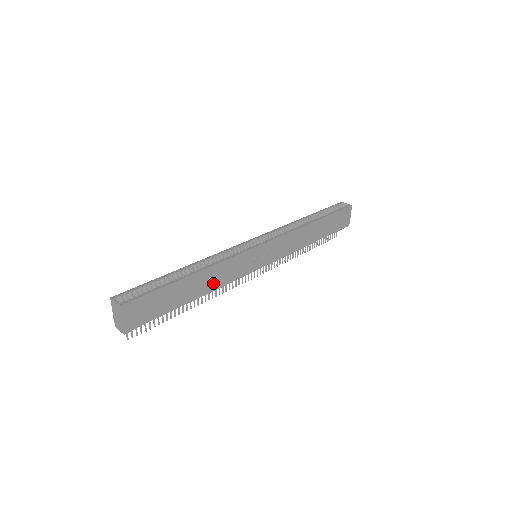
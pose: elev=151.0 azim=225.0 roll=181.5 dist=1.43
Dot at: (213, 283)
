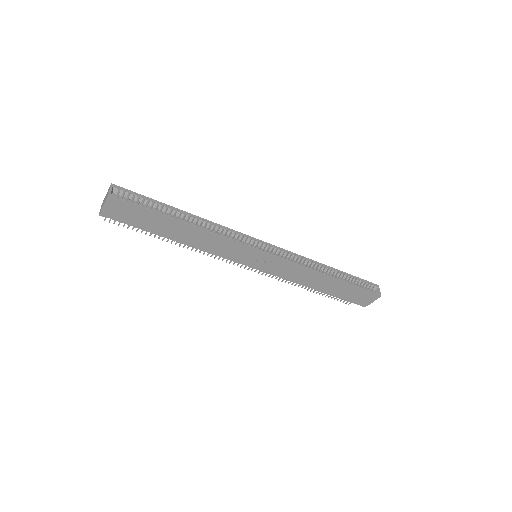
Dot at: (198, 243)
